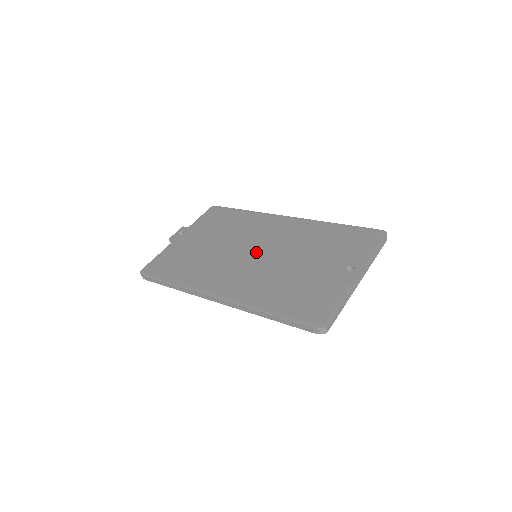
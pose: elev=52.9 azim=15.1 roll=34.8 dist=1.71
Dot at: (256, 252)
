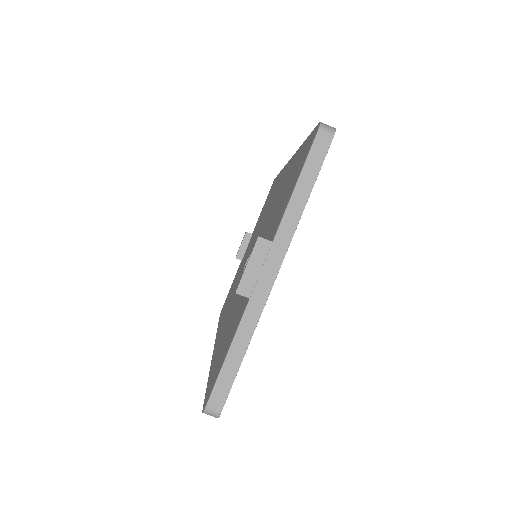
Dot at: occluded
